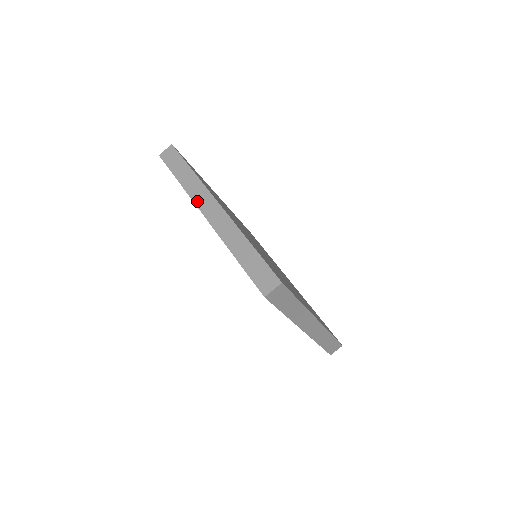
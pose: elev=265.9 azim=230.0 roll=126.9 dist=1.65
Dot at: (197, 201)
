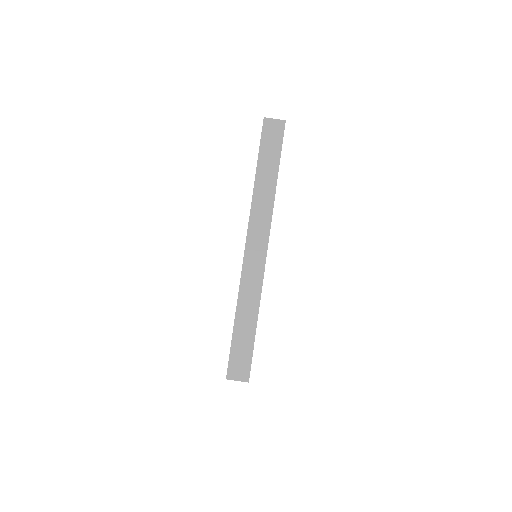
Dot at: occluded
